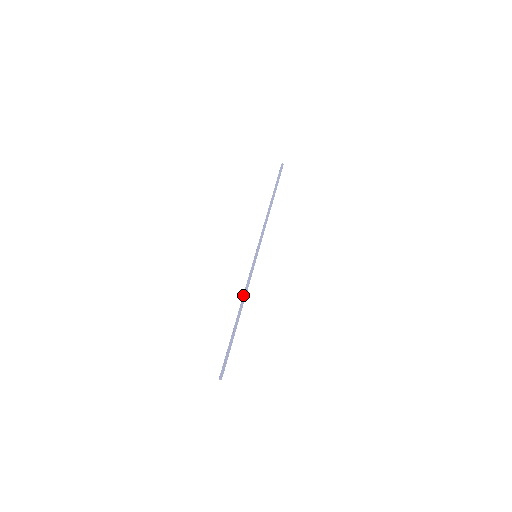
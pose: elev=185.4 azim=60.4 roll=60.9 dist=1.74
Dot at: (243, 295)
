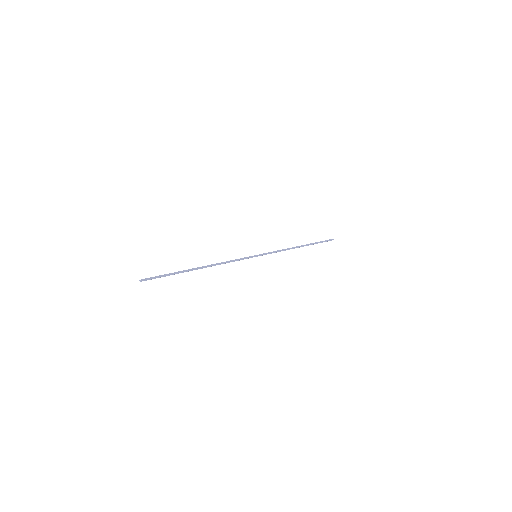
Dot at: occluded
